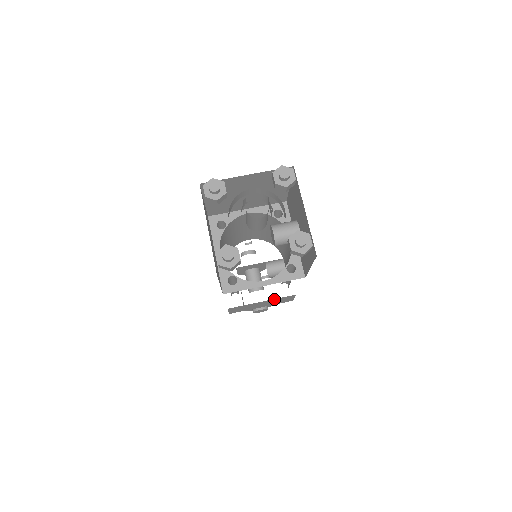
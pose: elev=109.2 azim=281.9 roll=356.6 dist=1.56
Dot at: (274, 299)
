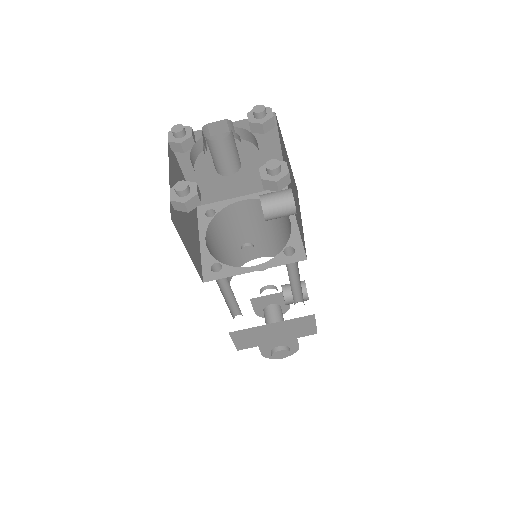
Dot at: (287, 321)
